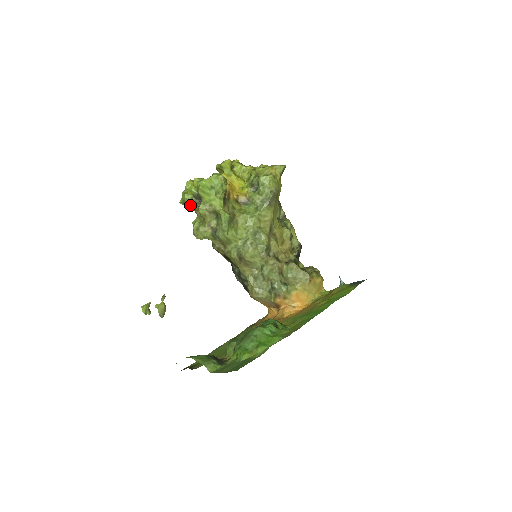
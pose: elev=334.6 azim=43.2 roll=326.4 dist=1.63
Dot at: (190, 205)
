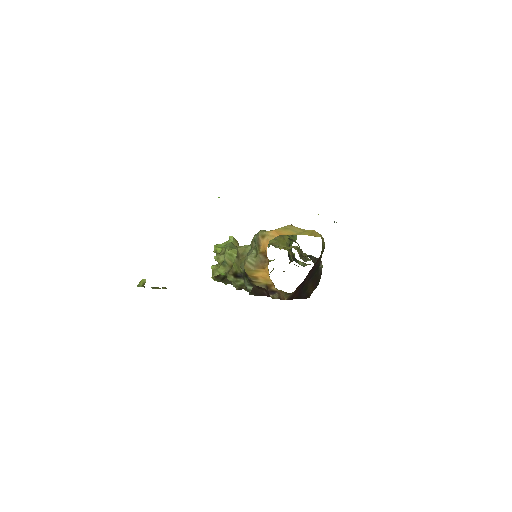
Dot at: occluded
